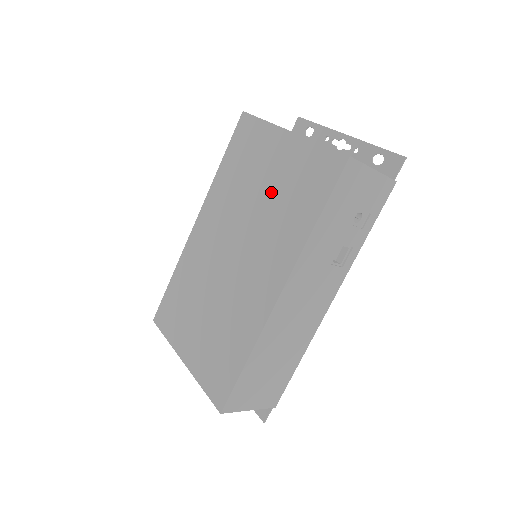
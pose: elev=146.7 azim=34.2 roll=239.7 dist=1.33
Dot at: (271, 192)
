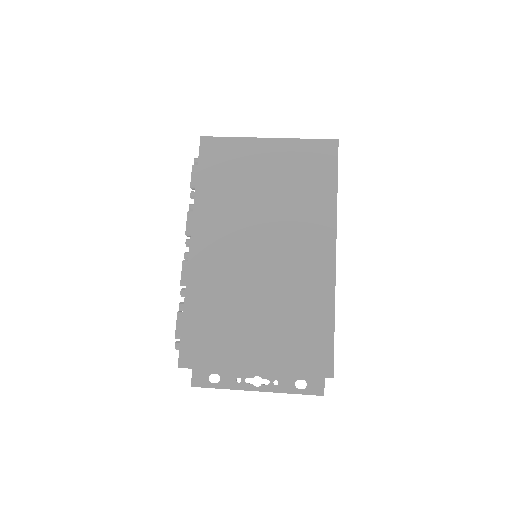
Dot at: (278, 185)
